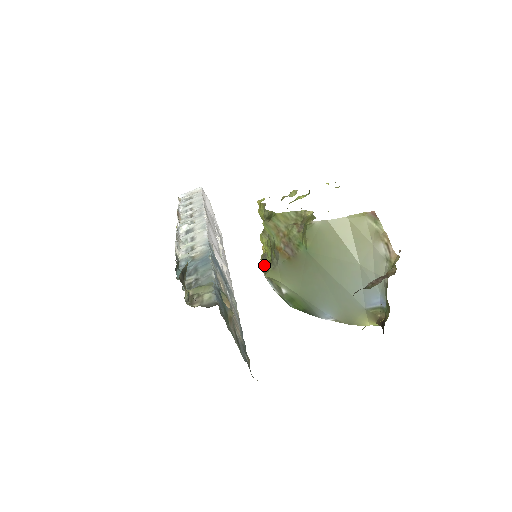
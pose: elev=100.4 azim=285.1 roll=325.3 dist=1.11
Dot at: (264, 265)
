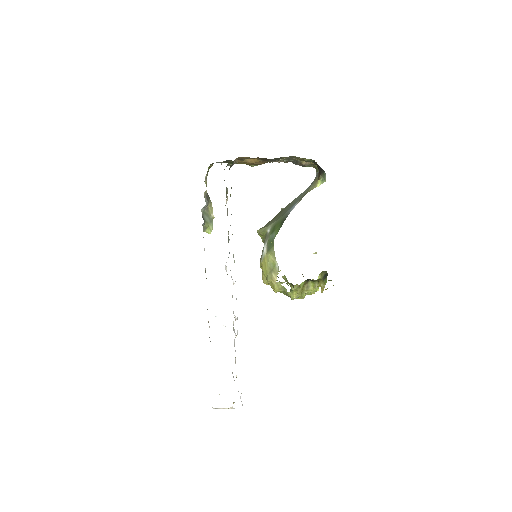
Dot at: occluded
